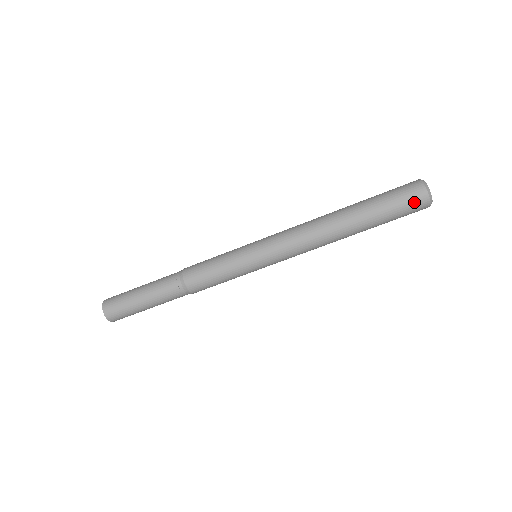
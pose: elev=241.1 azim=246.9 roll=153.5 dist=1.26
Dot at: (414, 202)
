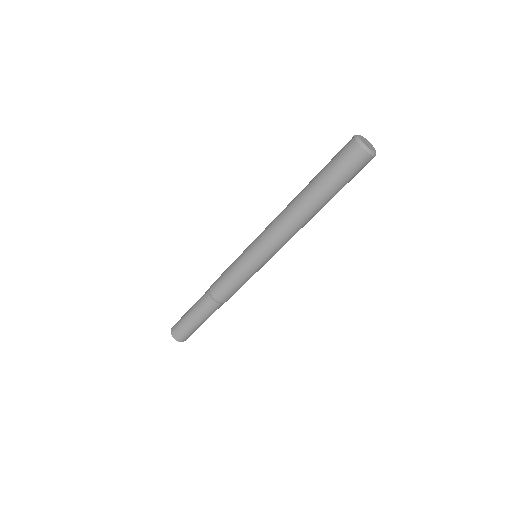
Dot at: (350, 156)
